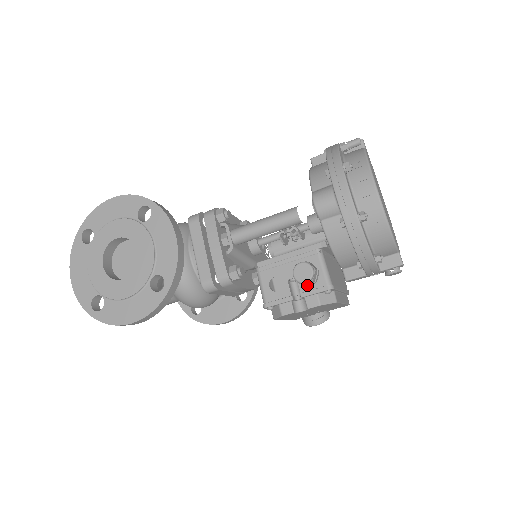
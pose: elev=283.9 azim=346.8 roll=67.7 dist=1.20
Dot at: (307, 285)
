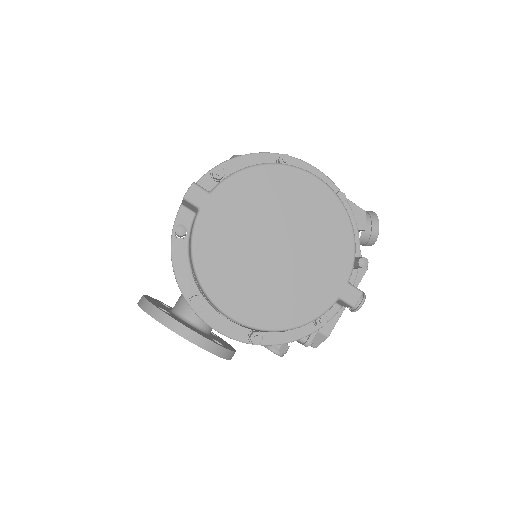
Dot at: occluded
